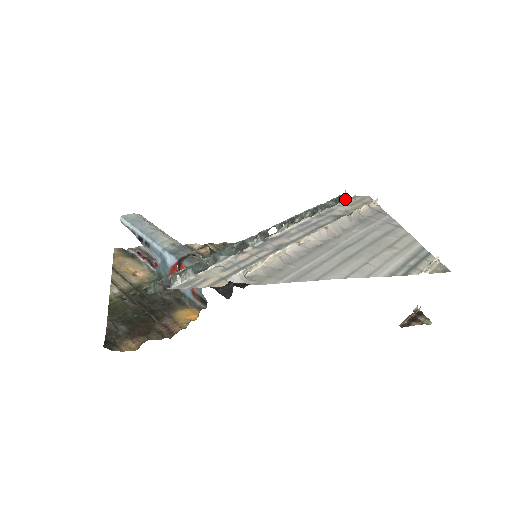
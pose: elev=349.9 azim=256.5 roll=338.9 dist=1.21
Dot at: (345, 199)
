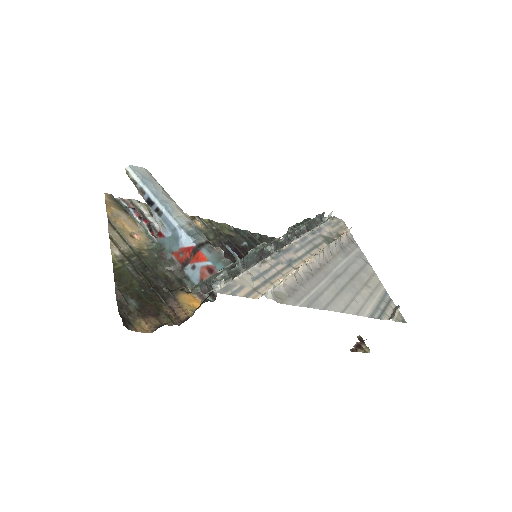
Dot at: (328, 219)
